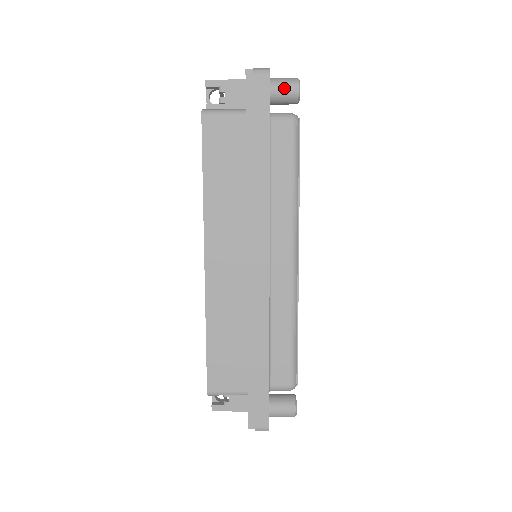
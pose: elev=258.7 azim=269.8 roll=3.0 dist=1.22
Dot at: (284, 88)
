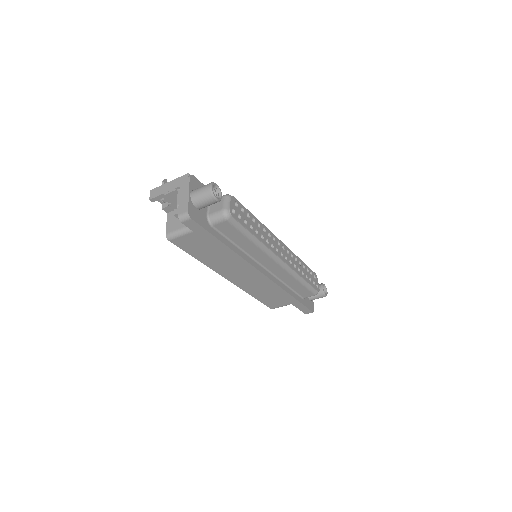
Dot at: (206, 204)
